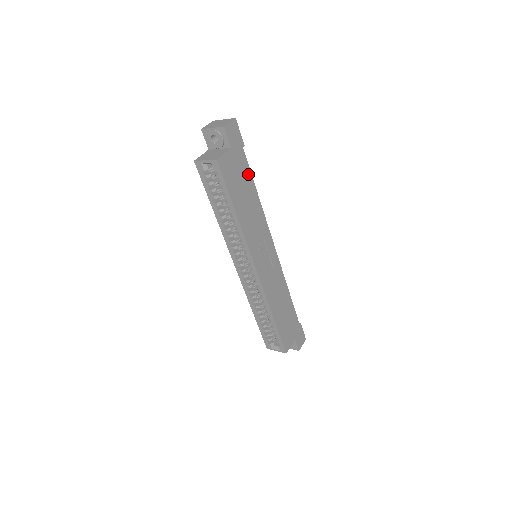
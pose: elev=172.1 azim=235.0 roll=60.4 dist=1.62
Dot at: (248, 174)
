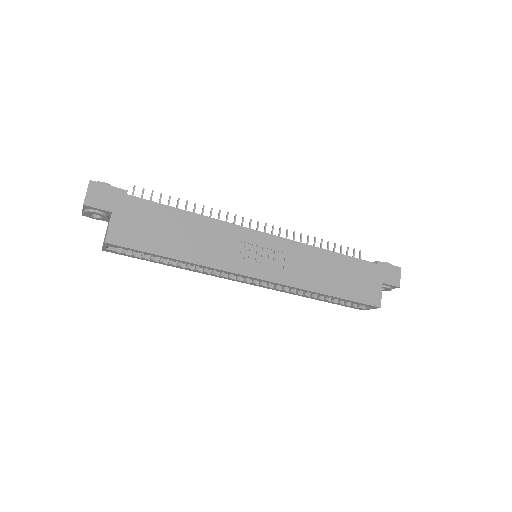
Dot at: (159, 209)
